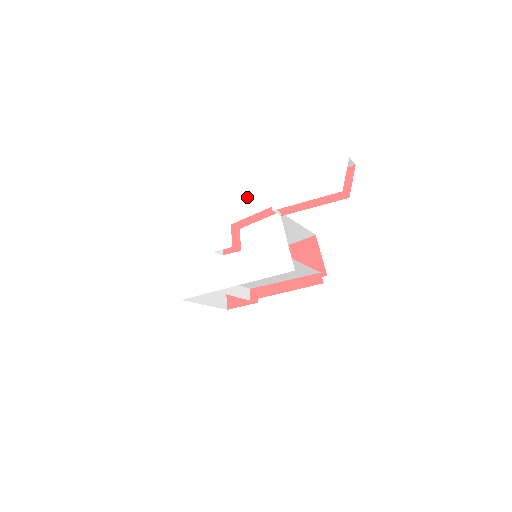
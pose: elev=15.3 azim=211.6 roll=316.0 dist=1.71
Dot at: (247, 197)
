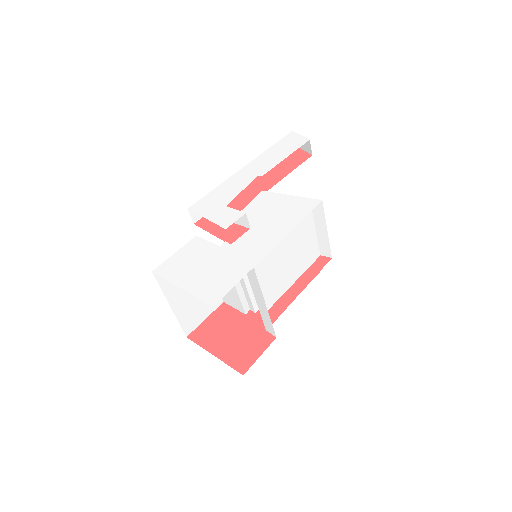
Dot at: (224, 187)
